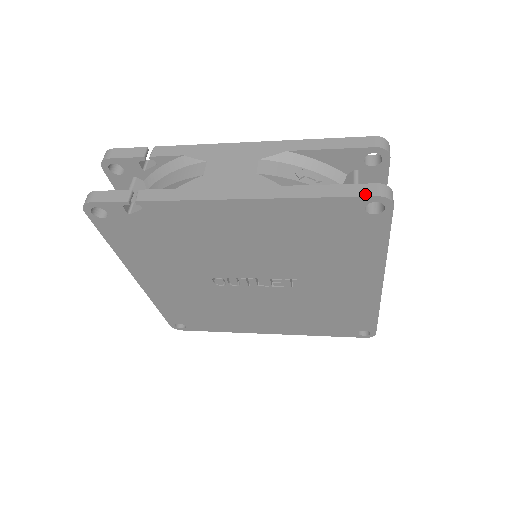
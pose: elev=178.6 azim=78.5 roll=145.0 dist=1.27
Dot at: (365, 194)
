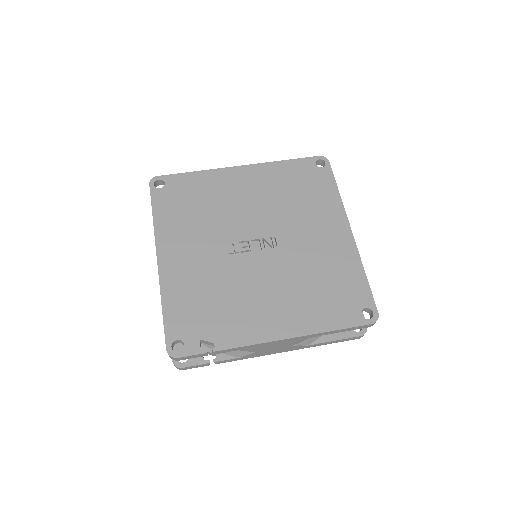
Dot at: occluded
